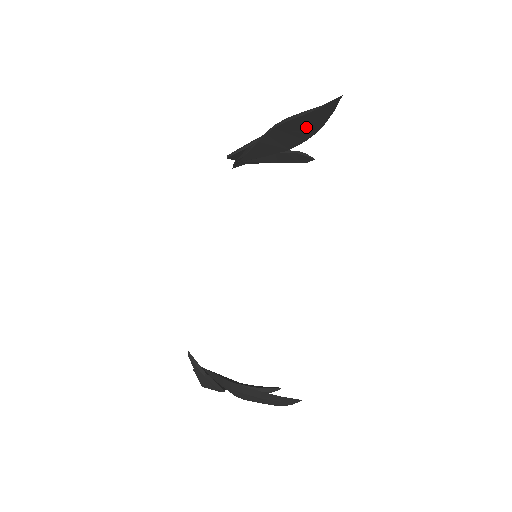
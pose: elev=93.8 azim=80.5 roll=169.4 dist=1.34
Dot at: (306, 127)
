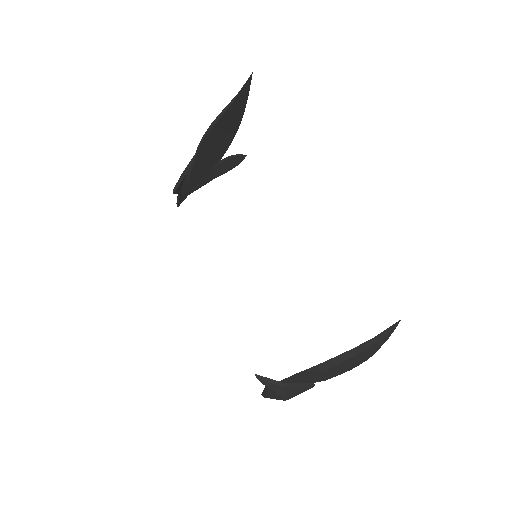
Dot at: (229, 126)
